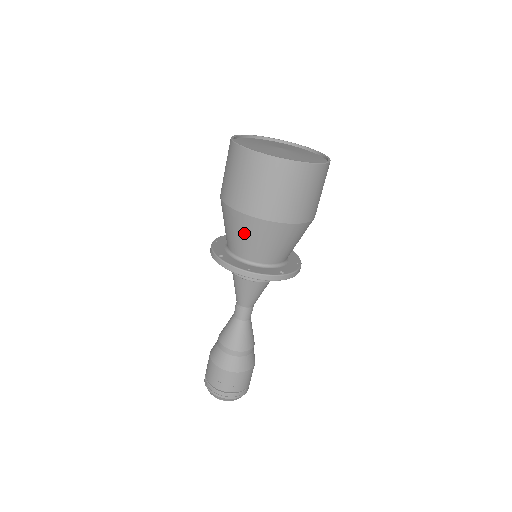
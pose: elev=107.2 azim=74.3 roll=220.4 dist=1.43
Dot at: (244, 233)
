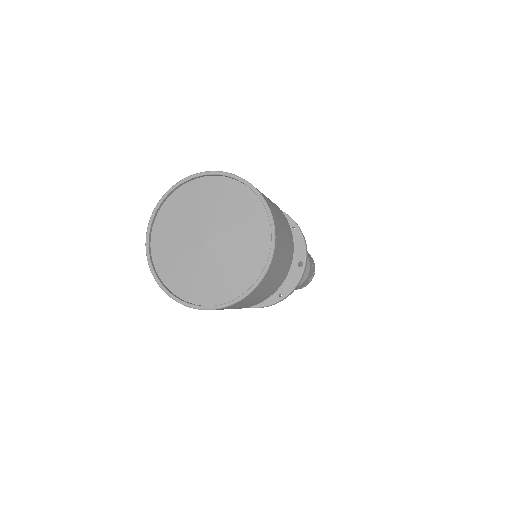
Dot at: occluded
